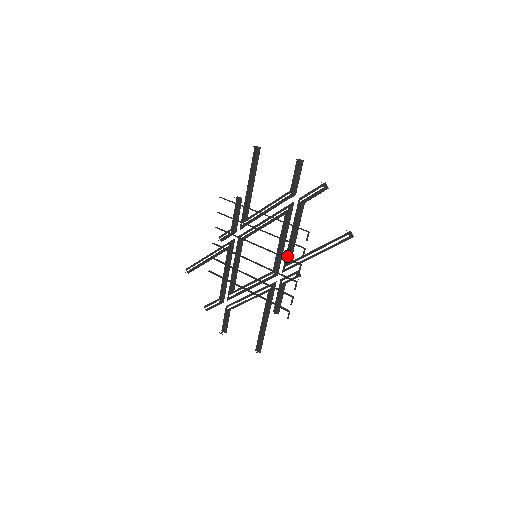
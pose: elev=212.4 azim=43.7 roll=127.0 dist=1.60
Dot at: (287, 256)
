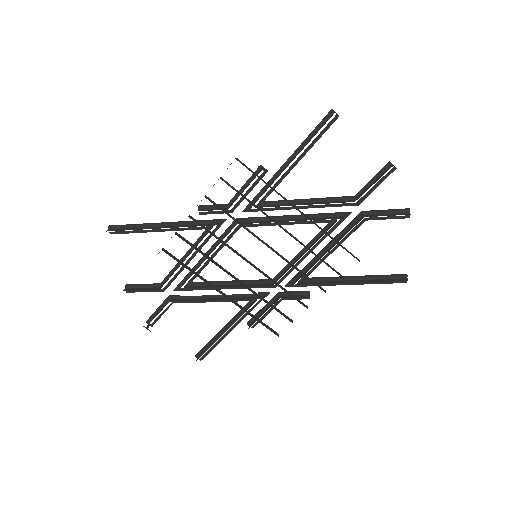
Dot at: (308, 274)
